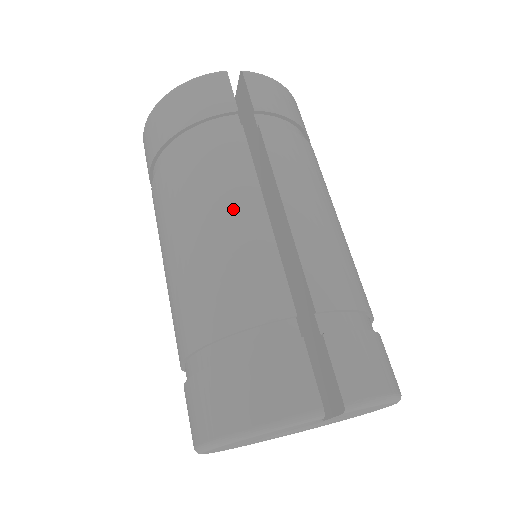
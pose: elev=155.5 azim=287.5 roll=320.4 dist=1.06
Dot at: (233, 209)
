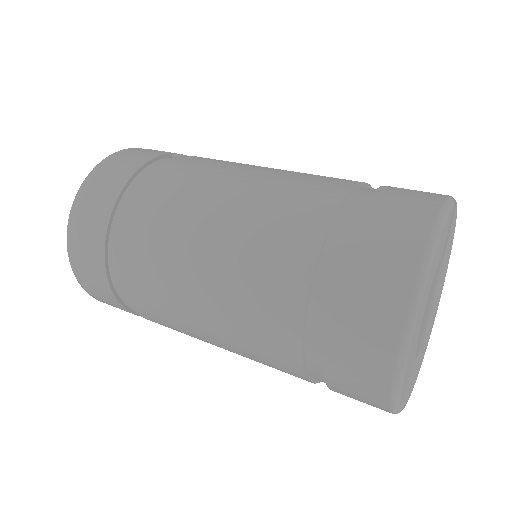
Dot at: (241, 172)
